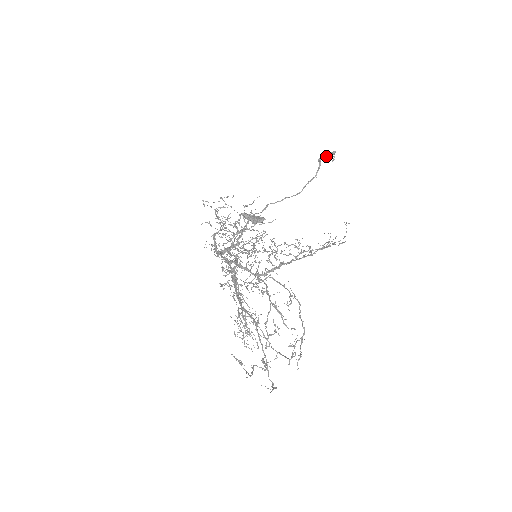
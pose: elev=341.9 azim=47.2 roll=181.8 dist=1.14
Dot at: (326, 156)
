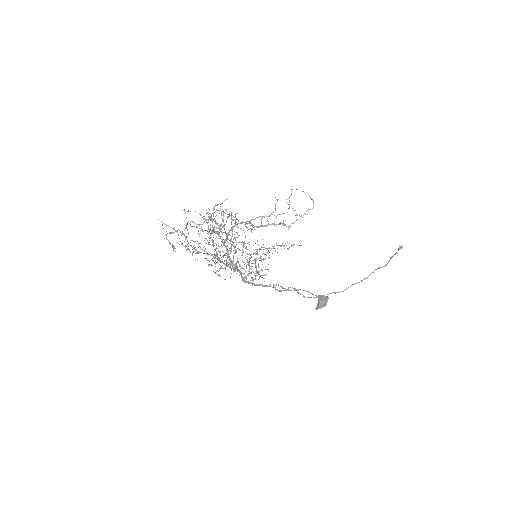
Dot at: (395, 253)
